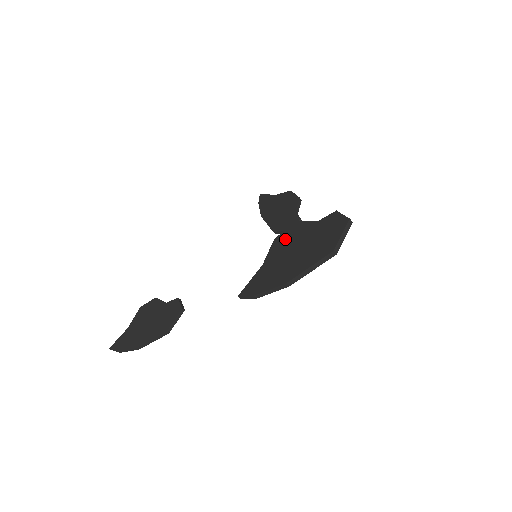
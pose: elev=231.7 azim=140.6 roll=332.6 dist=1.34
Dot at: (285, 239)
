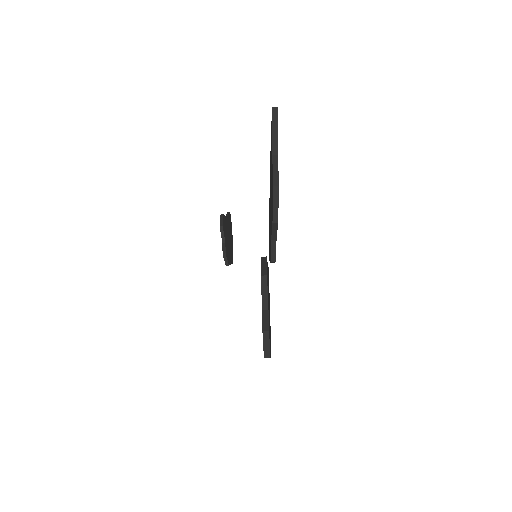
Dot at: occluded
